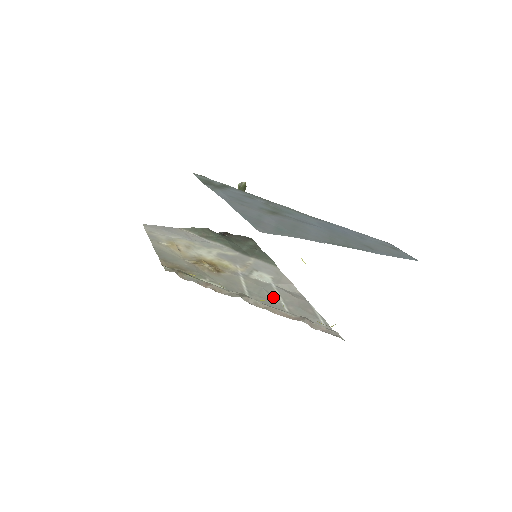
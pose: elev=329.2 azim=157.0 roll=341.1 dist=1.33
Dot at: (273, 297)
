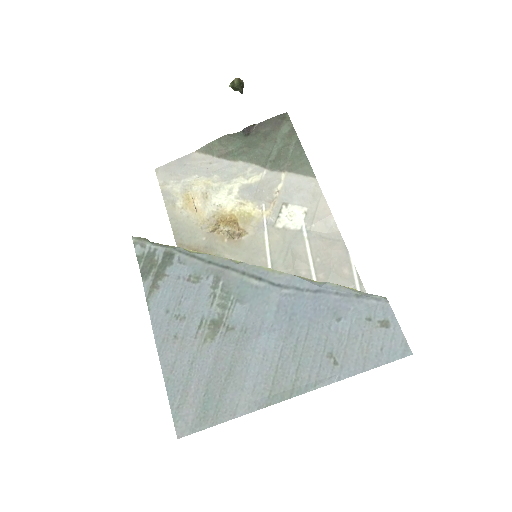
Dot at: (301, 262)
